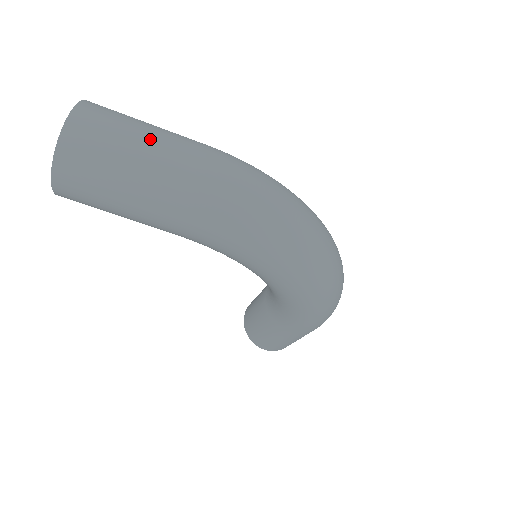
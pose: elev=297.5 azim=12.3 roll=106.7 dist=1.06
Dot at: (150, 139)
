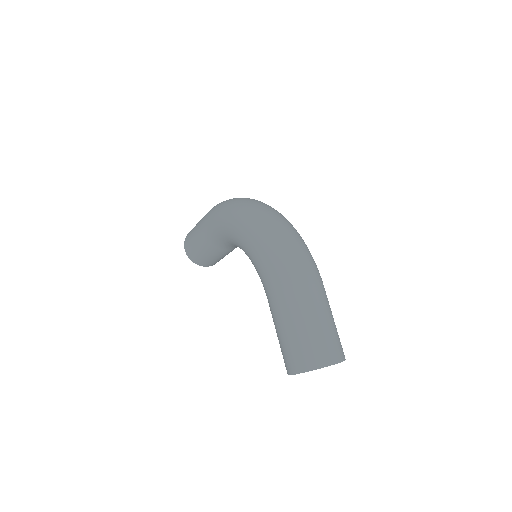
Dot at: occluded
